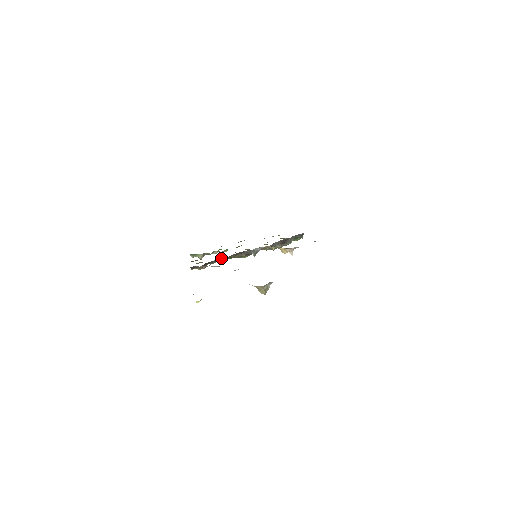
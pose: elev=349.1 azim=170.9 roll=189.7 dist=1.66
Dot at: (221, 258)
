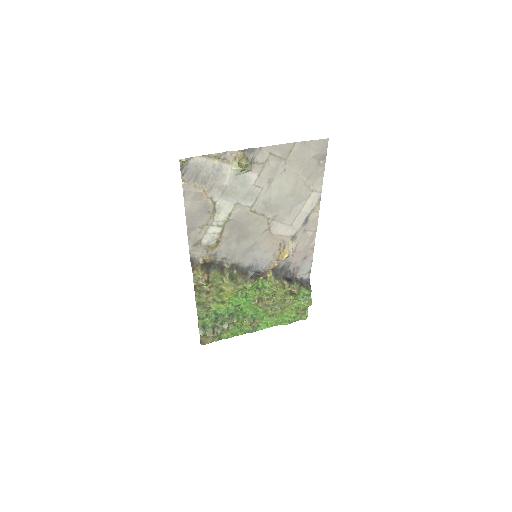
Dot at: (222, 267)
